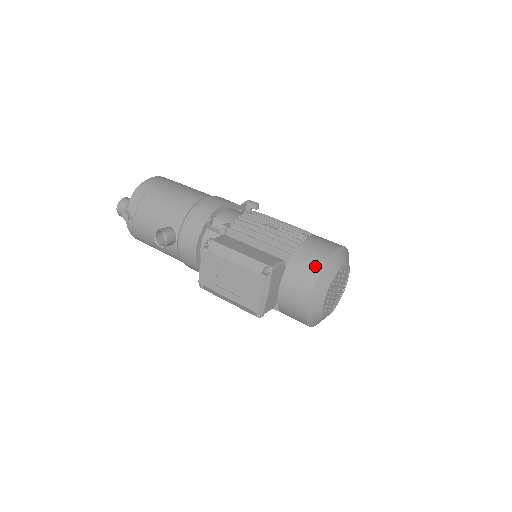
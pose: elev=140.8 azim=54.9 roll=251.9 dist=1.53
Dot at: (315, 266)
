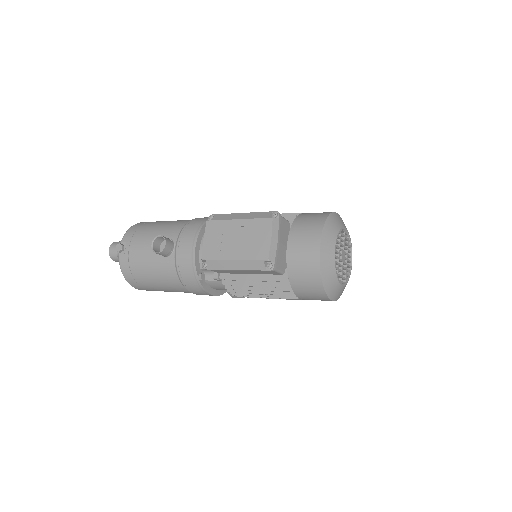
Dot at: (319, 218)
